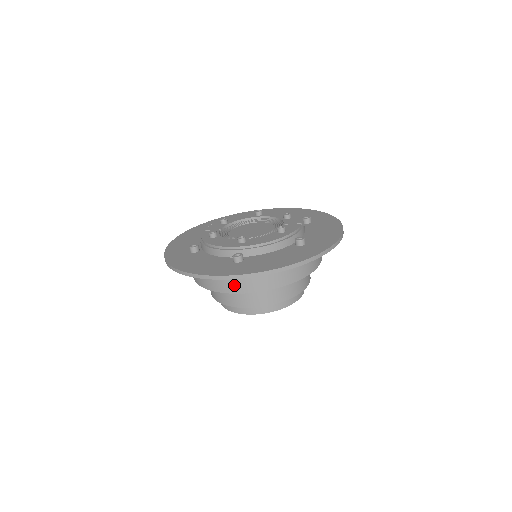
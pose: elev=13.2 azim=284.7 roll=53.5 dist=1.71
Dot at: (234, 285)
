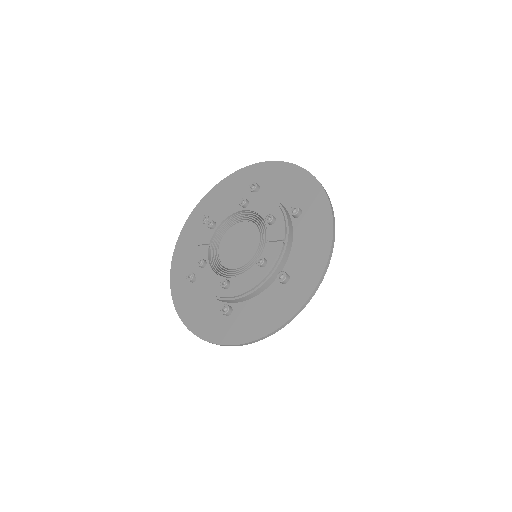
Dot at: occluded
